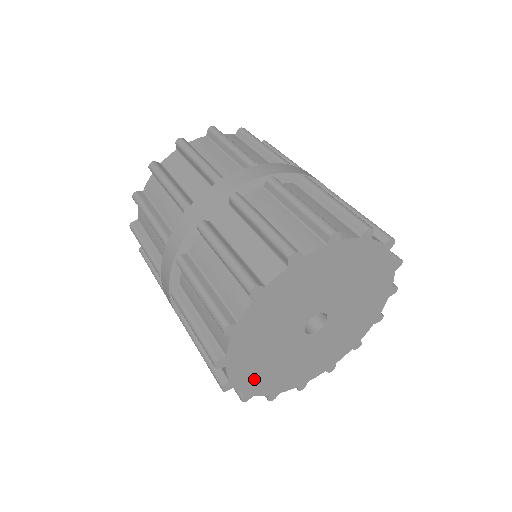
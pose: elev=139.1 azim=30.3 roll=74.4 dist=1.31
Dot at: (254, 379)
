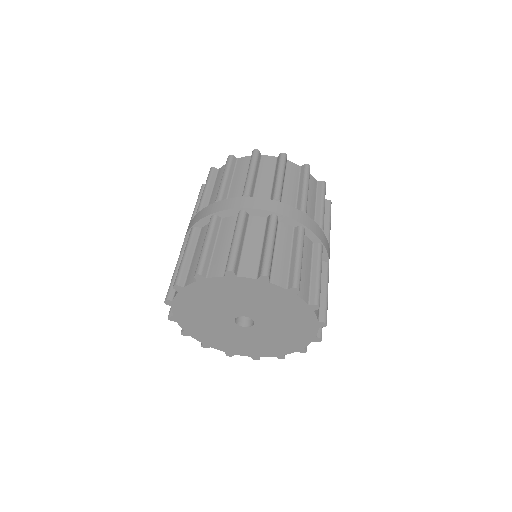
Dot at: (223, 345)
